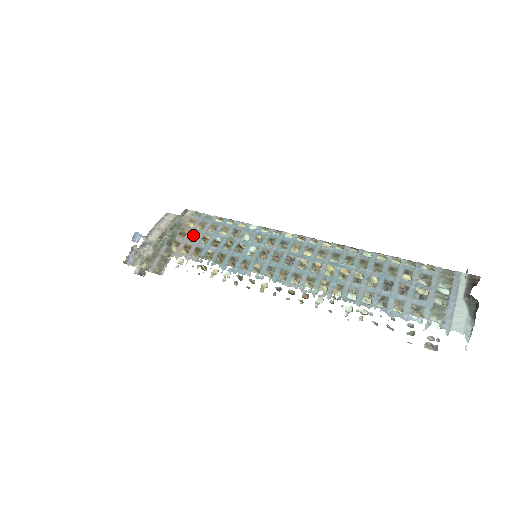
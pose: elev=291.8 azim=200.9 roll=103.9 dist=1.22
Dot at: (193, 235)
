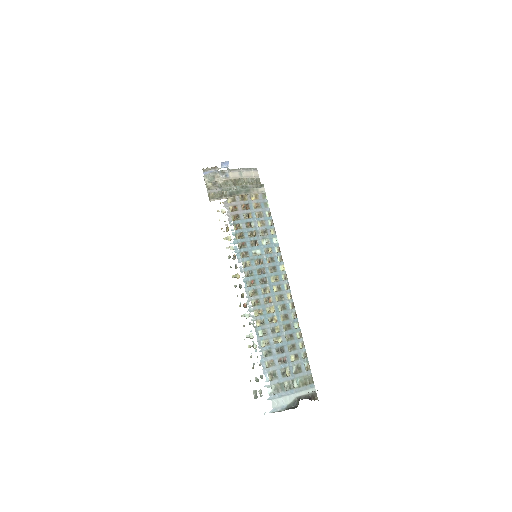
Dot at: (246, 205)
